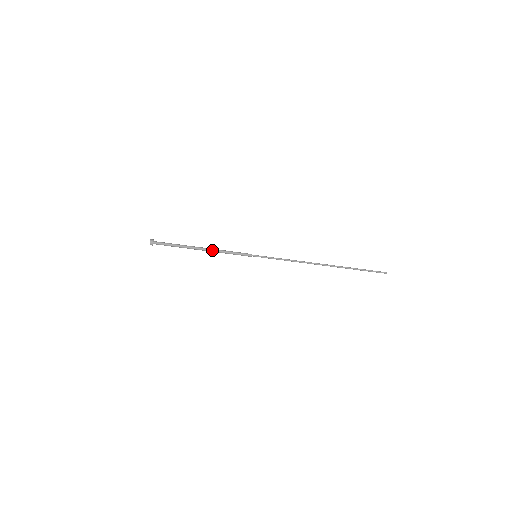
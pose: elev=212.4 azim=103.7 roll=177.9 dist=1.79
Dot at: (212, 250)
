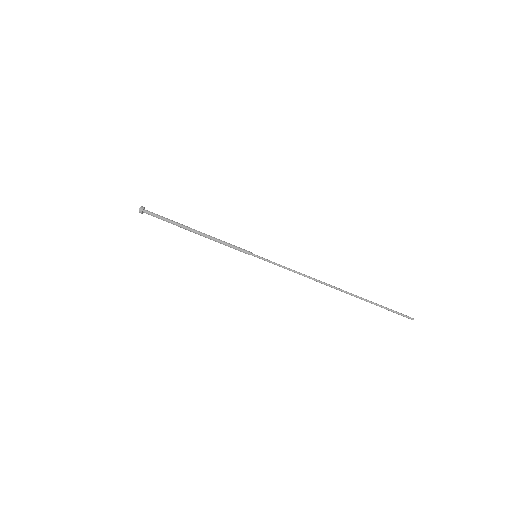
Dot at: (207, 235)
